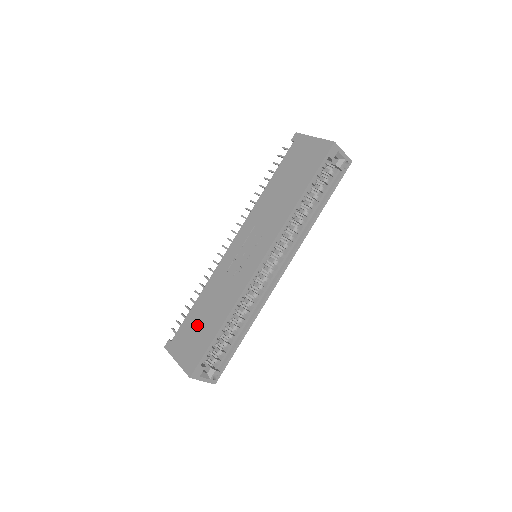
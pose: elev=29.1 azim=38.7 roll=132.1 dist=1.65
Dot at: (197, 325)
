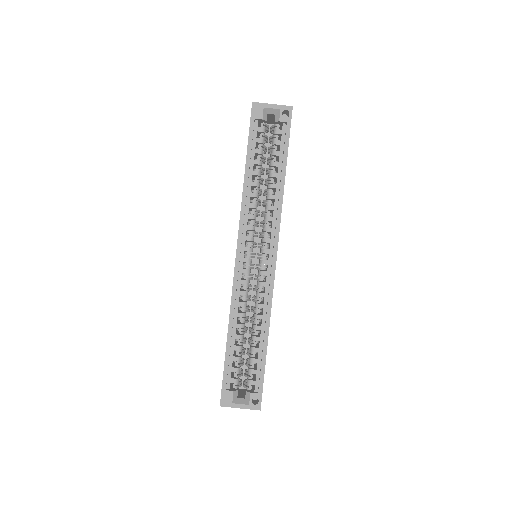
Dot at: occluded
